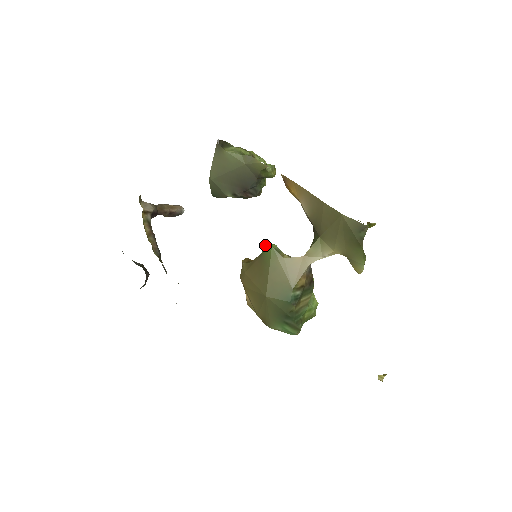
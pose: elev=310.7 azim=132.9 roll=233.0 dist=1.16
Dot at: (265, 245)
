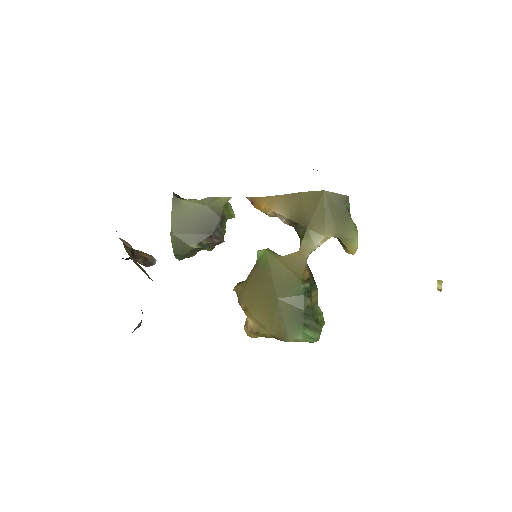
Dot at: (258, 252)
